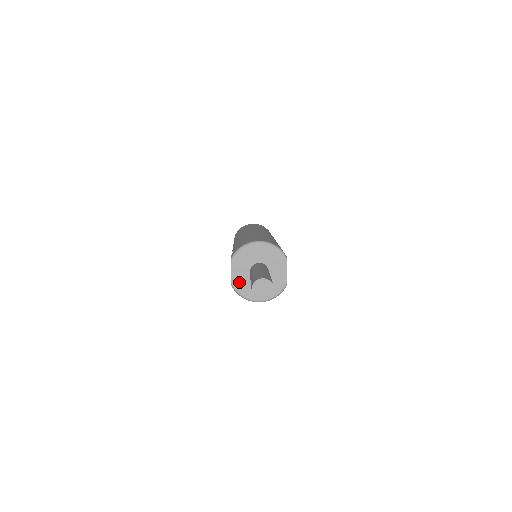
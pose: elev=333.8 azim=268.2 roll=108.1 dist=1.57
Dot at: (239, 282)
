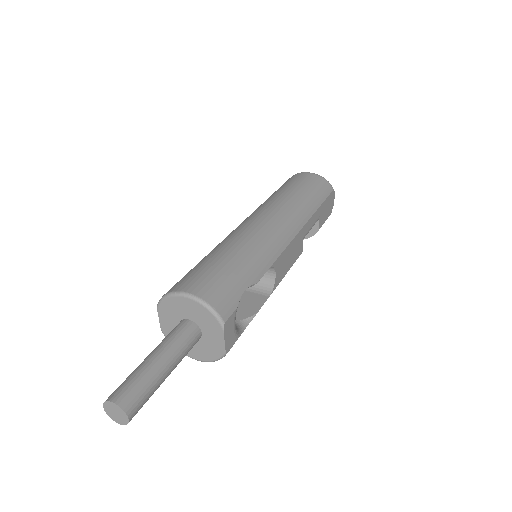
Dot at: (169, 332)
